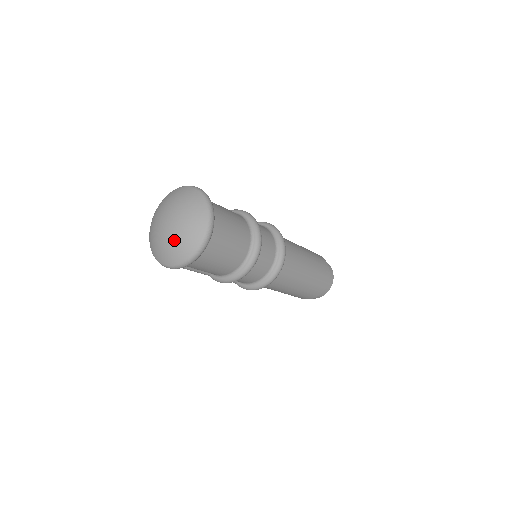
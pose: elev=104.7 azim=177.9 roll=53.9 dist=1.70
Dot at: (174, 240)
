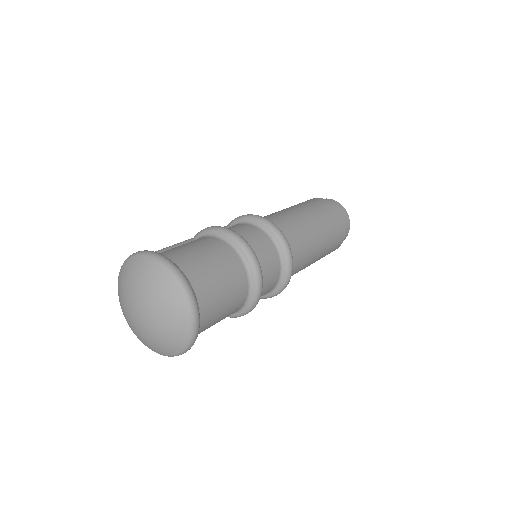
Dot at: (152, 338)
